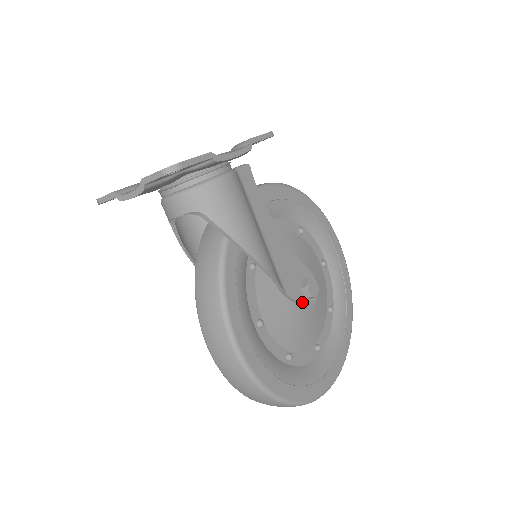
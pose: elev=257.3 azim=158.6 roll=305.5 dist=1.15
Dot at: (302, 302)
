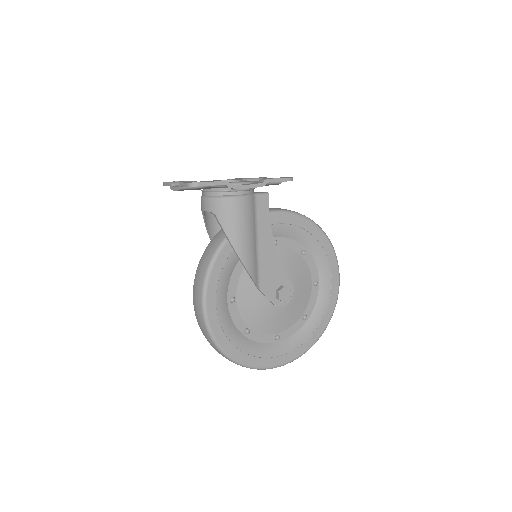
Dot at: (272, 300)
